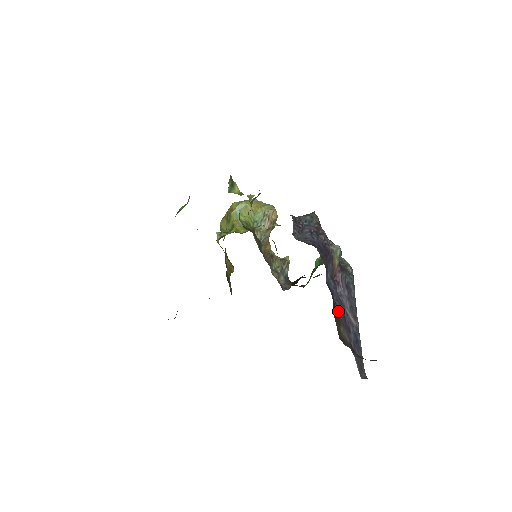
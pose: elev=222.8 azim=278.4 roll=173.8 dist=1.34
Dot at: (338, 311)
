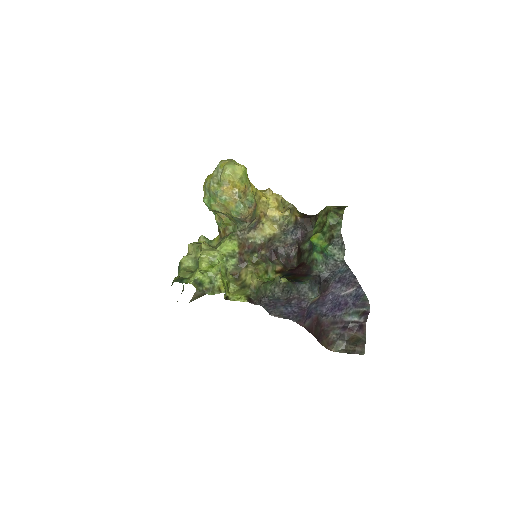
Dot at: (326, 328)
